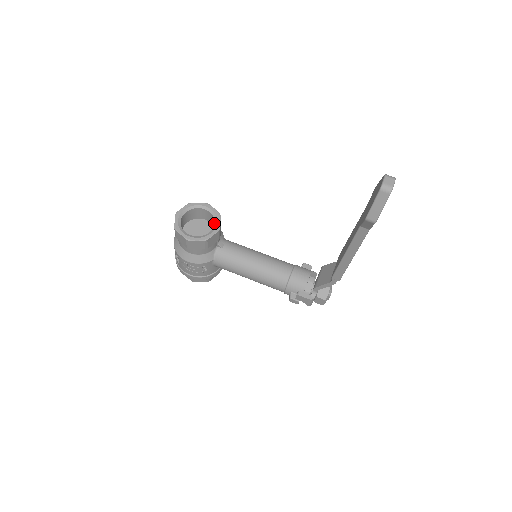
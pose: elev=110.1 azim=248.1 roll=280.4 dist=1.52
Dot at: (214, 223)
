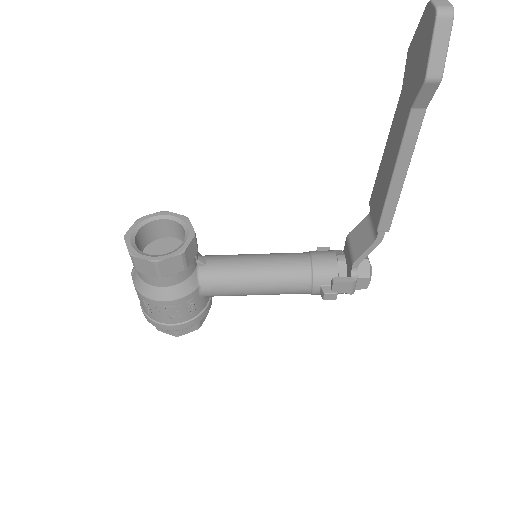
Dot at: (182, 233)
